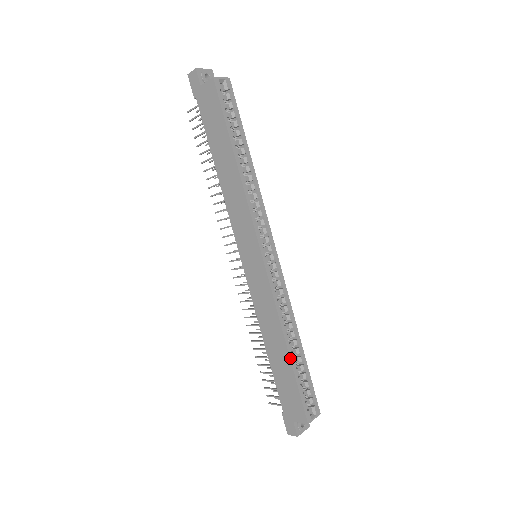
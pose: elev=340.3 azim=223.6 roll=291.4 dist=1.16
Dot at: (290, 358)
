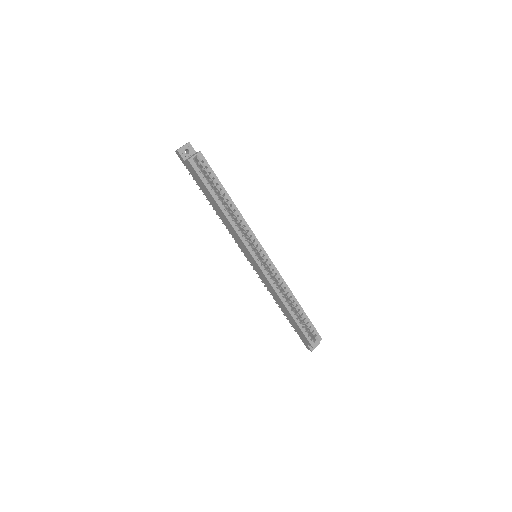
Dot at: (291, 315)
